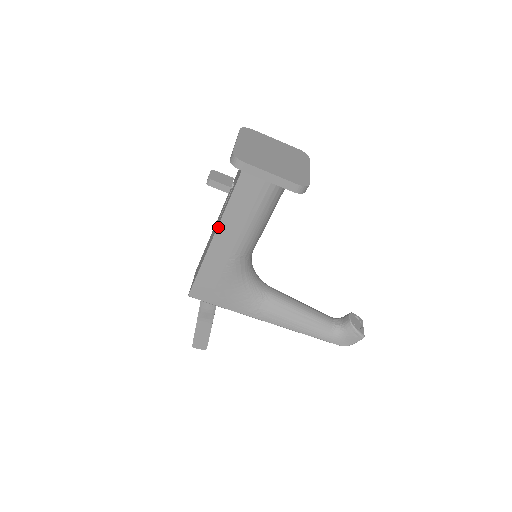
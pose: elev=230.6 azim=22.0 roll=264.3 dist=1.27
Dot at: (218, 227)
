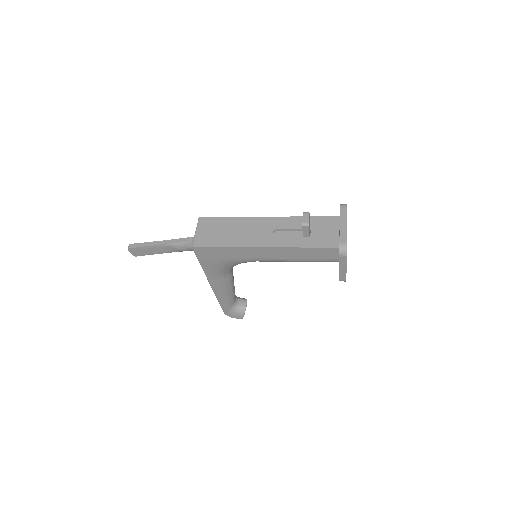
Dot at: (276, 247)
